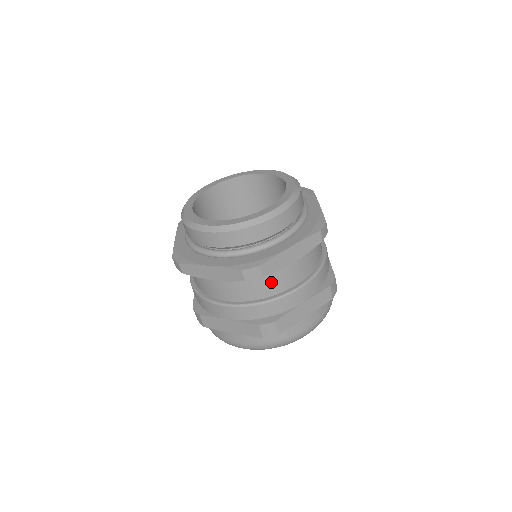
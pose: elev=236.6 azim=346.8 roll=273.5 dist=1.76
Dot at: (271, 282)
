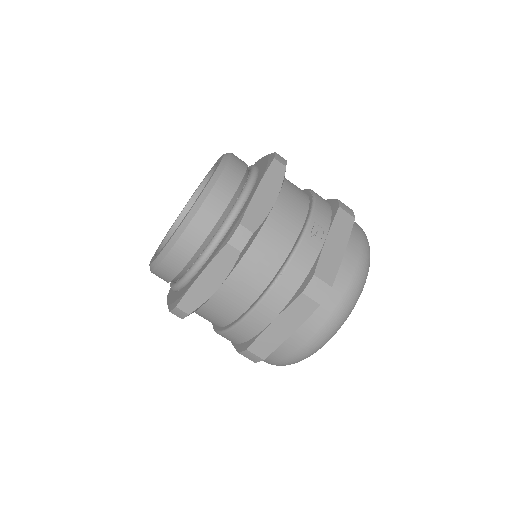
Dot at: (219, 310)
